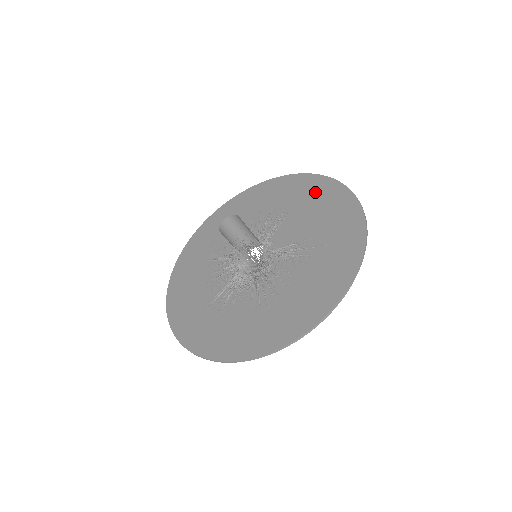
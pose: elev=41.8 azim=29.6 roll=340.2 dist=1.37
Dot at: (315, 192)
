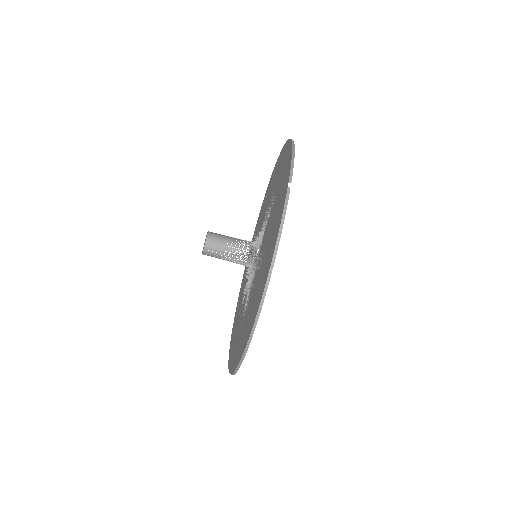
Dot at: (283, 176)
